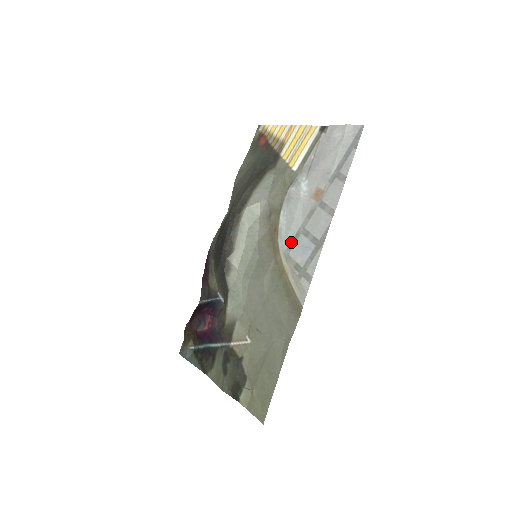
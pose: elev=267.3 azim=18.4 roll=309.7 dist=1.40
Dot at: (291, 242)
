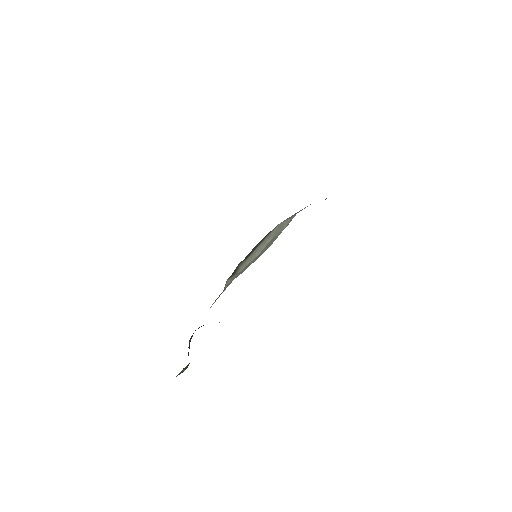
Dot at: occluded
